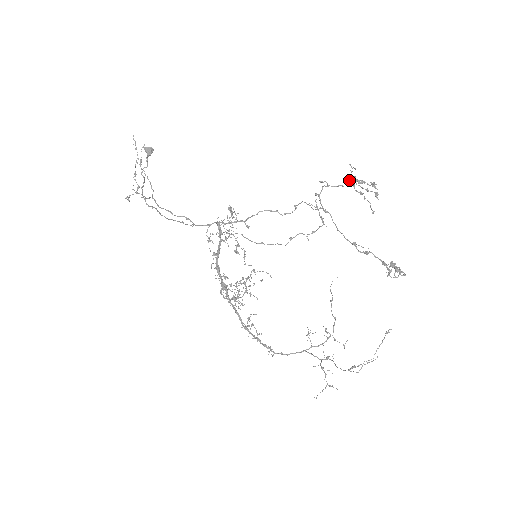
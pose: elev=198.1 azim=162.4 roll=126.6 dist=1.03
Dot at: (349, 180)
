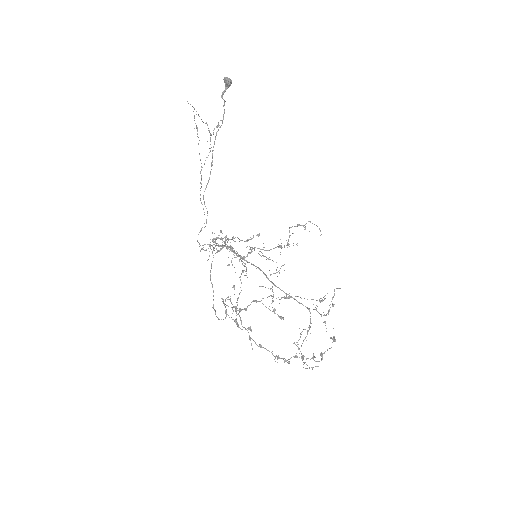
Dot at: (239, 309)
